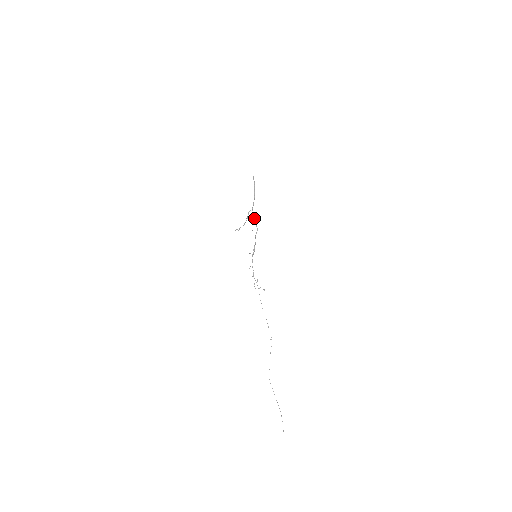
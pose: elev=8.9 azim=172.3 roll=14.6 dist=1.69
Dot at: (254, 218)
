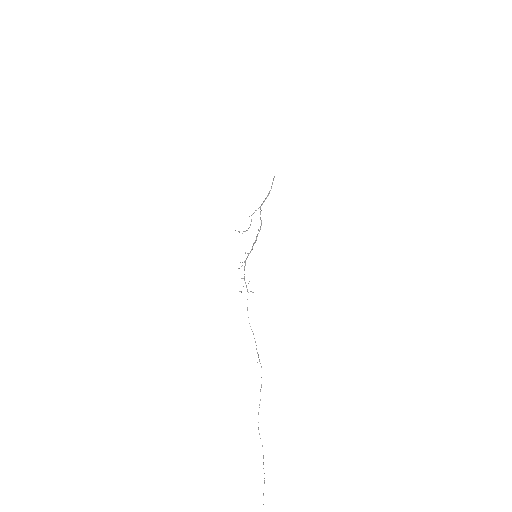
Dot at: occluded
